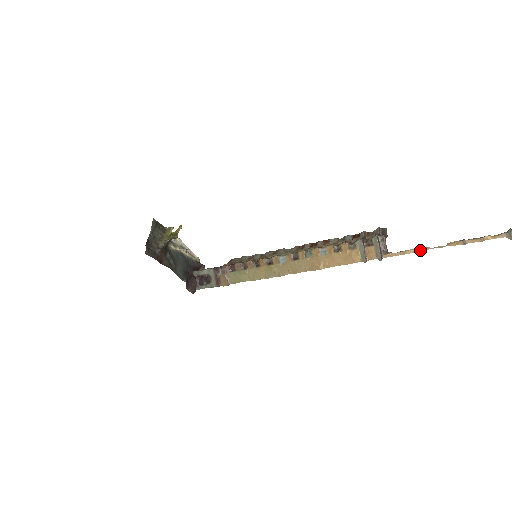
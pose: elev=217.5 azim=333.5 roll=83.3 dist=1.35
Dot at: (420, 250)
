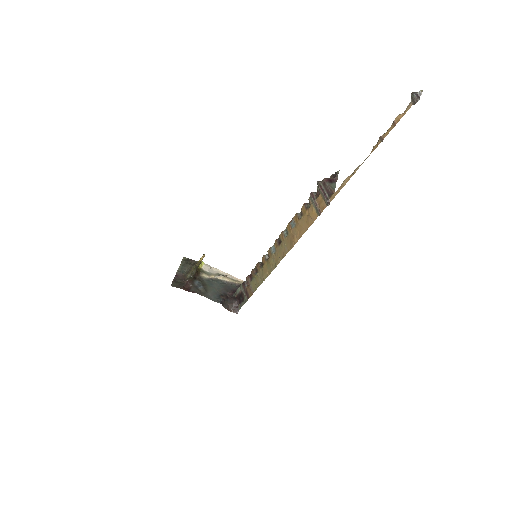
Dot at: (353, 174)
